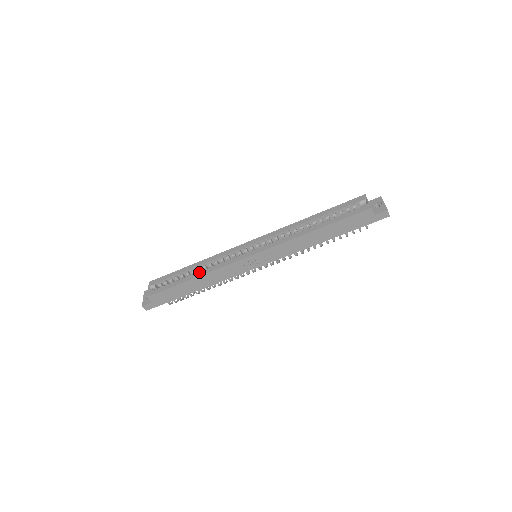
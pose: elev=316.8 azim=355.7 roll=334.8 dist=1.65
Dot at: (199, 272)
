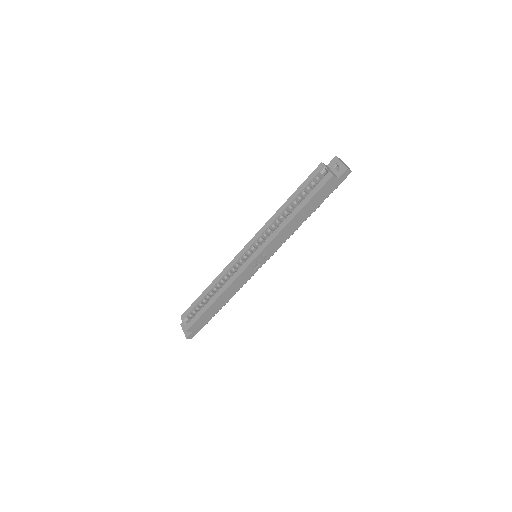
Dot at: (217, 293)
